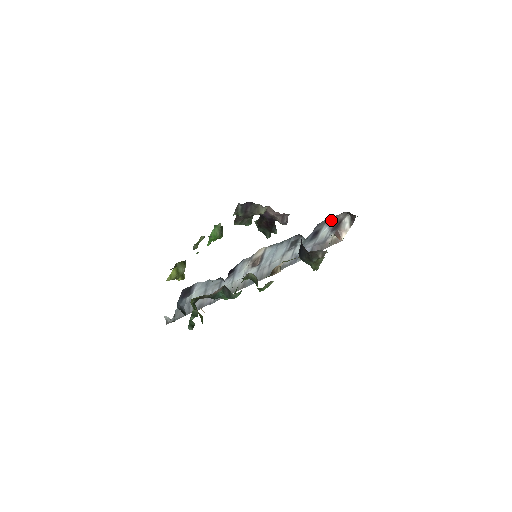
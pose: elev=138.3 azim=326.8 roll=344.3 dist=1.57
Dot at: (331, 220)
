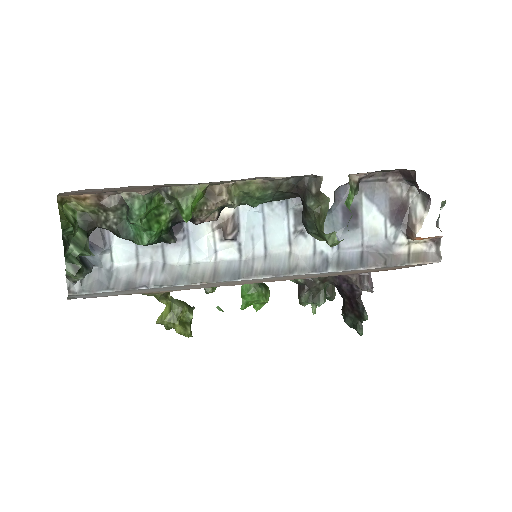
Dot at: (376, 192)
